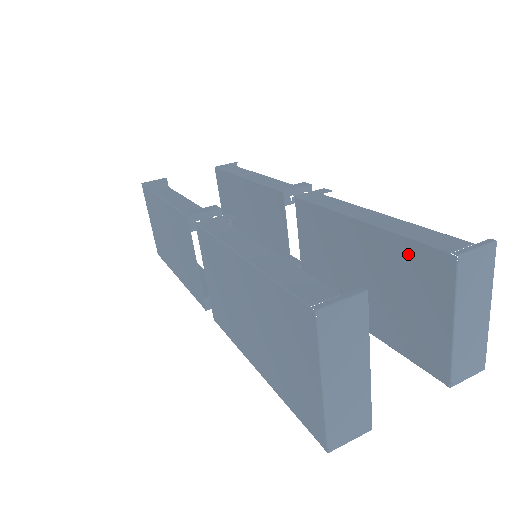
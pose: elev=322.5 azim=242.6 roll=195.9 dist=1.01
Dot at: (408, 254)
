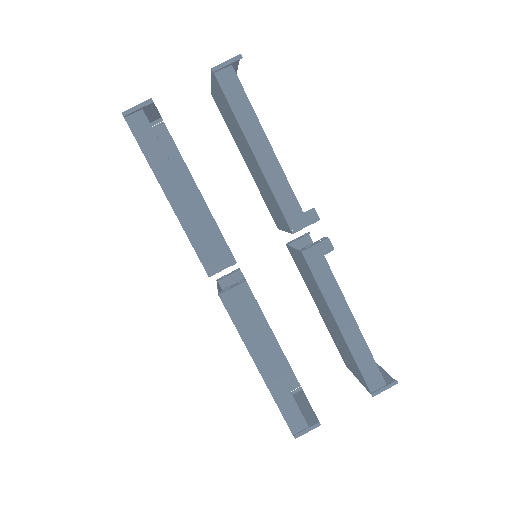
Dot at: (355, 364)
